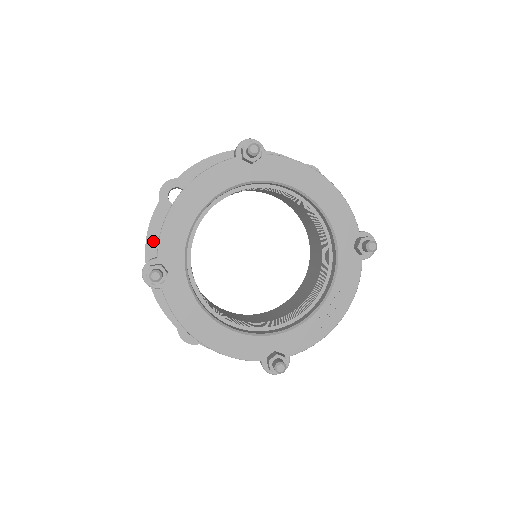
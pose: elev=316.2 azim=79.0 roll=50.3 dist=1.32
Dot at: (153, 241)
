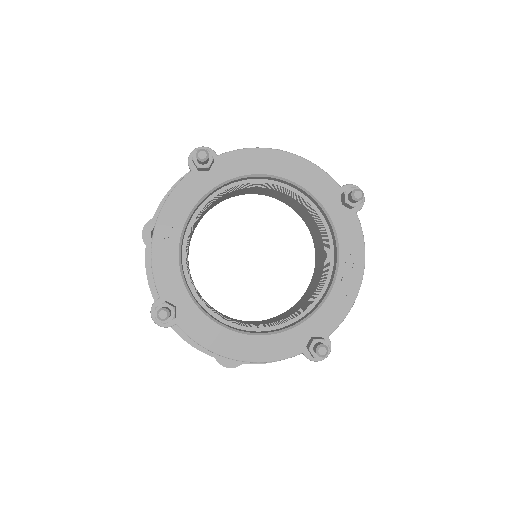
Dot at: occluded
